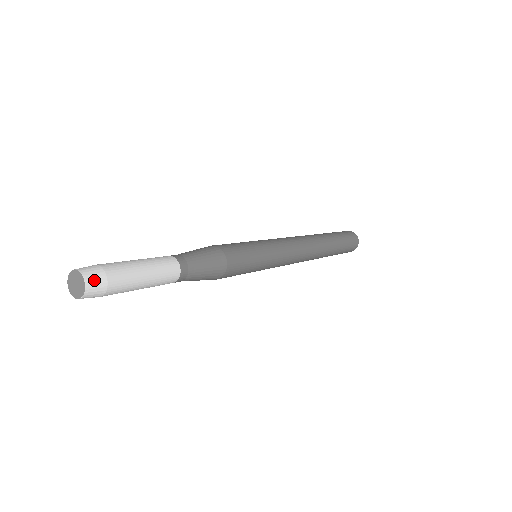
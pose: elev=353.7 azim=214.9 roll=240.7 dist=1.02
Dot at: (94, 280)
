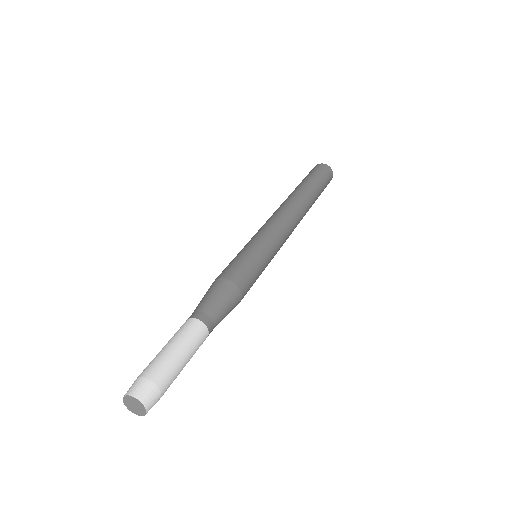
Dot at: occluded
